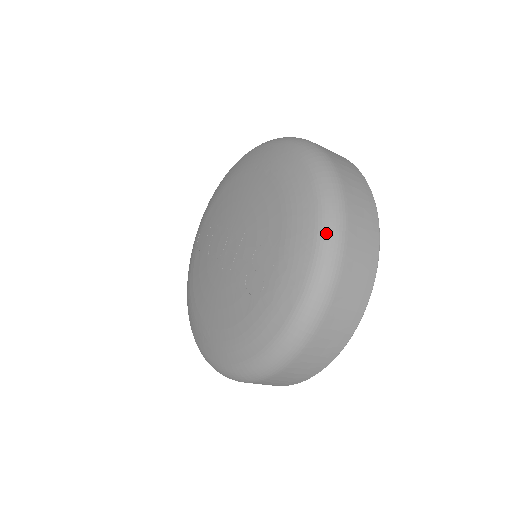
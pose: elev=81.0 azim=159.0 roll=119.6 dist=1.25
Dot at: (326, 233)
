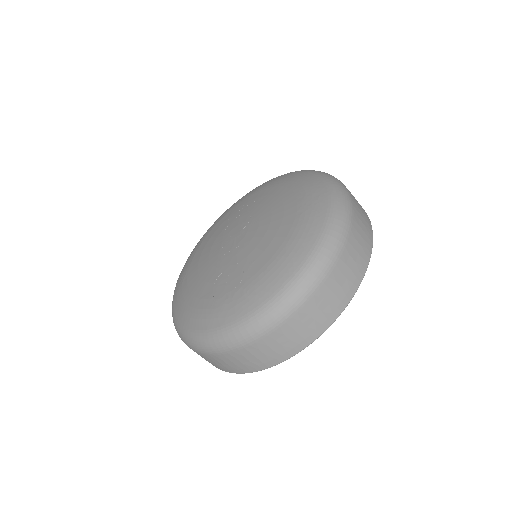
Dot at: (278, 302)
